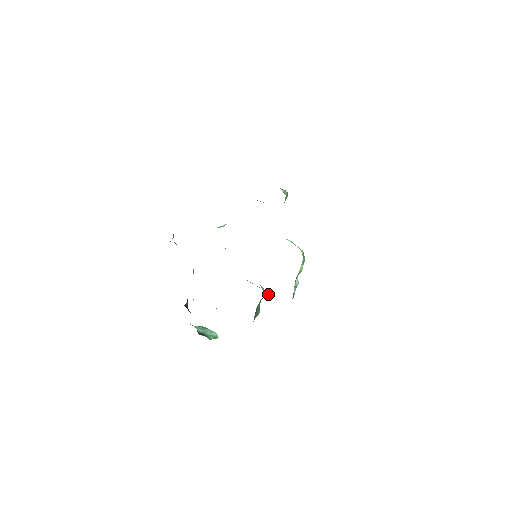
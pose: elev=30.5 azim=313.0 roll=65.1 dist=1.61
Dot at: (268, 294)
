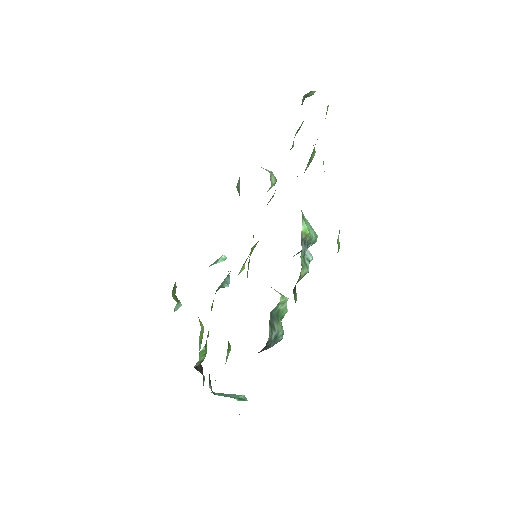
Dot at: (282, 295)
